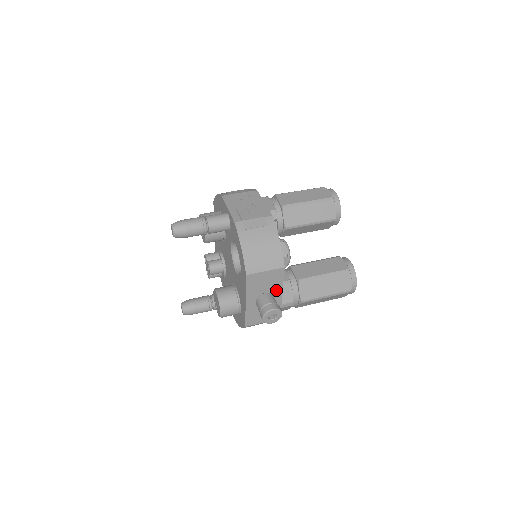
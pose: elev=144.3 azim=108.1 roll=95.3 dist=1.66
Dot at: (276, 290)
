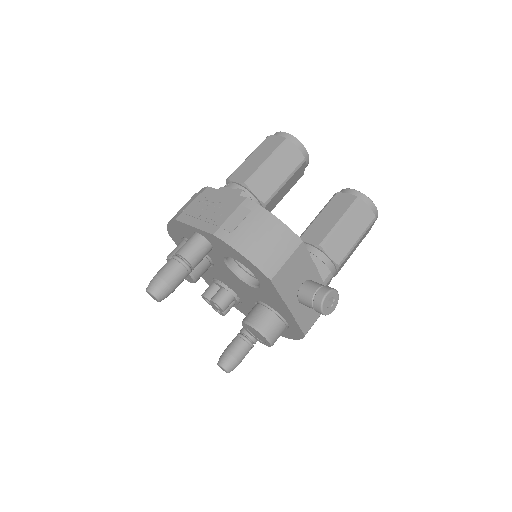
Dot at: (310, 273)
